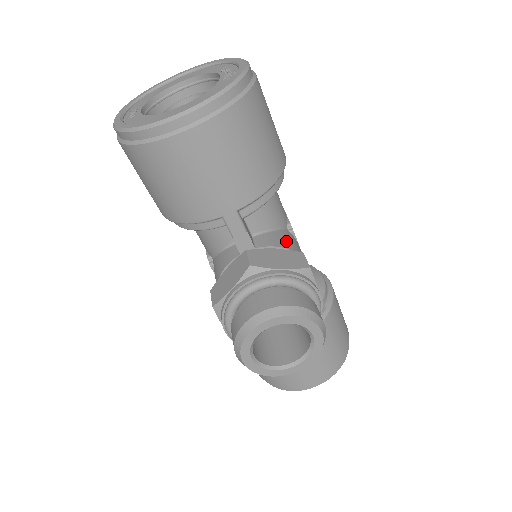
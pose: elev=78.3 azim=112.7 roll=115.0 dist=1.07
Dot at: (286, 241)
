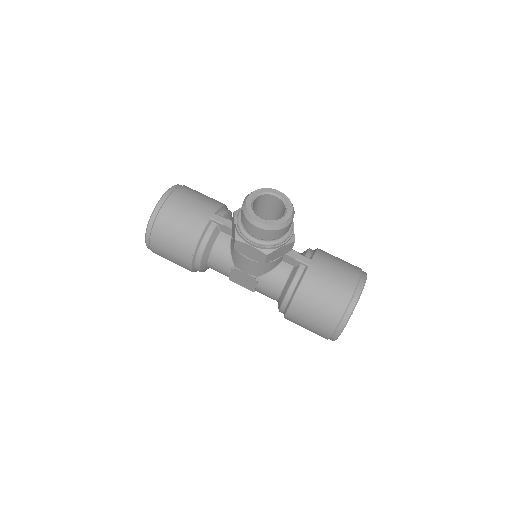
Dot at: occluded
